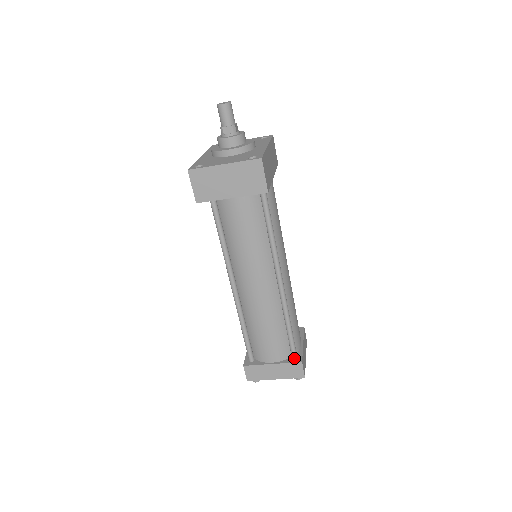
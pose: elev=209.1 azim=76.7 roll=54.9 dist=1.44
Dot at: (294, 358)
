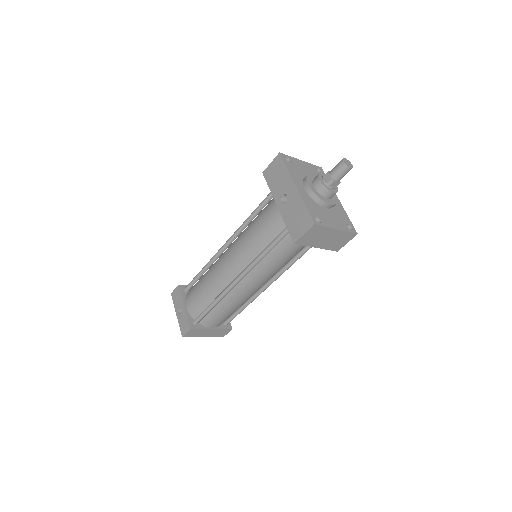
Dot at: (226, 325)
